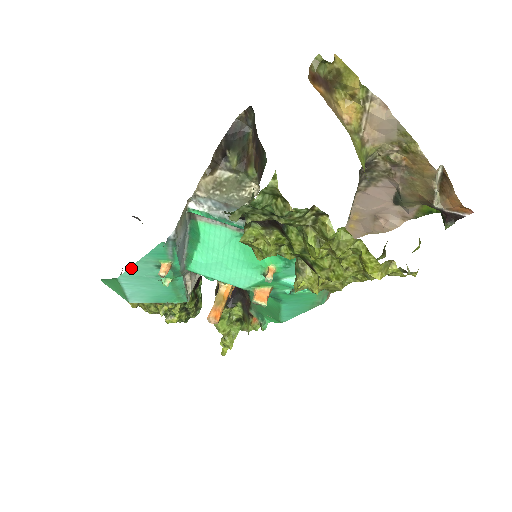
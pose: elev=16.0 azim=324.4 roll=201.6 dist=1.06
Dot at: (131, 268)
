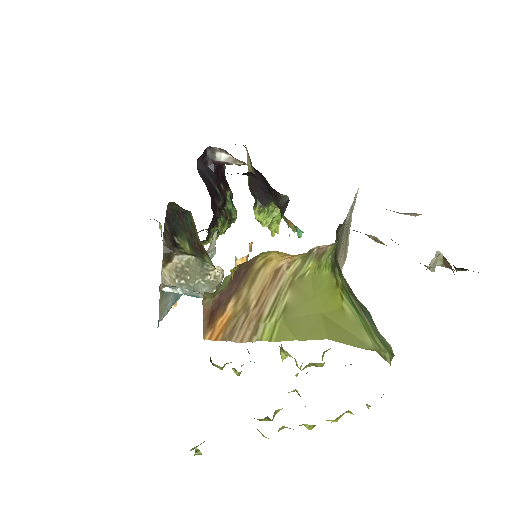
Dot at: occluded
